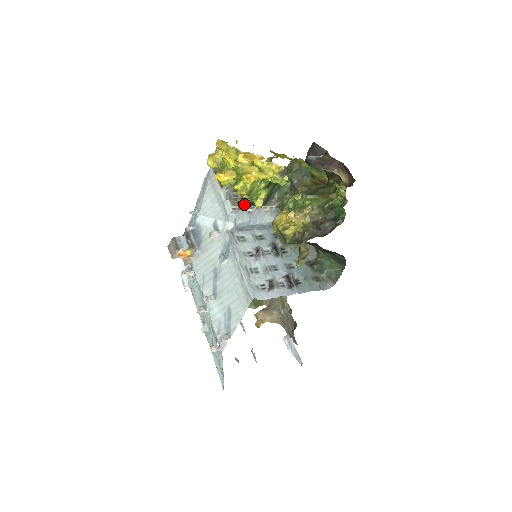
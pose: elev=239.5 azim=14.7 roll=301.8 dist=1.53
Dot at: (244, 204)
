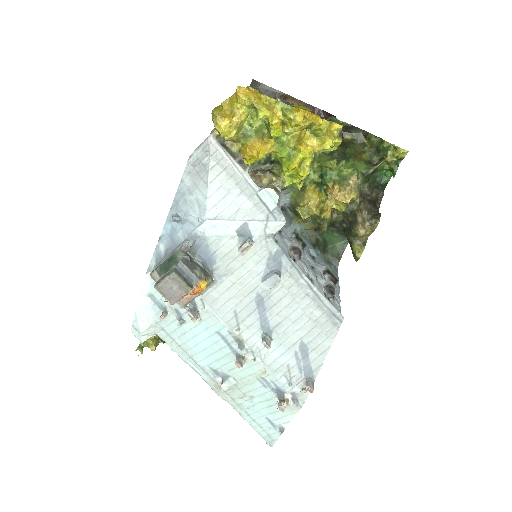
Dot at: (283, 189)
